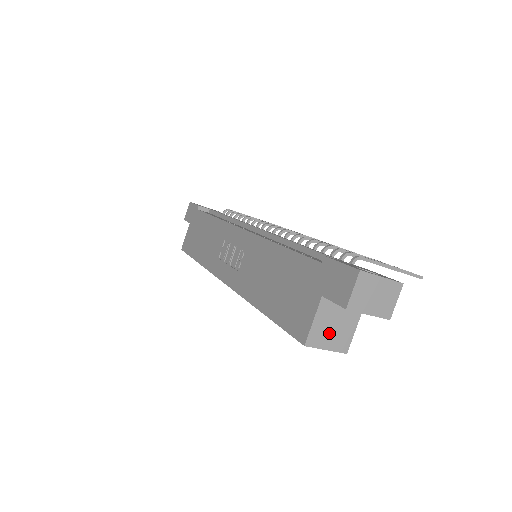
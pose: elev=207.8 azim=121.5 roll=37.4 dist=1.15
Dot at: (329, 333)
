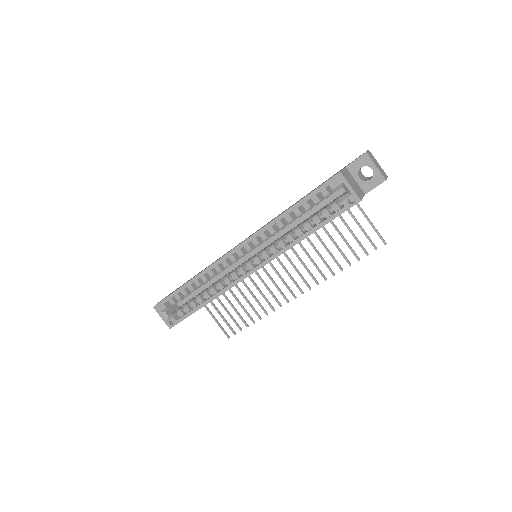
Dot at: (351, 182)
